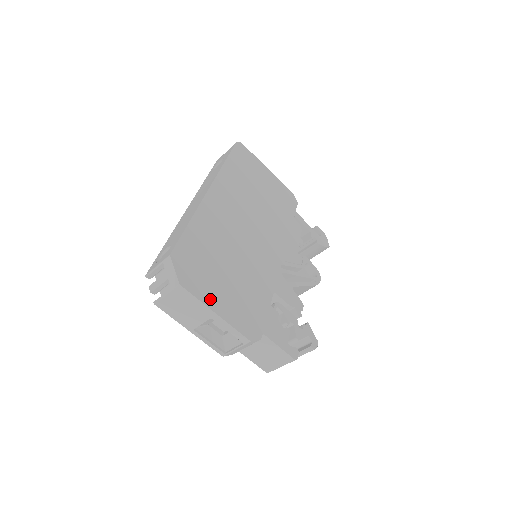
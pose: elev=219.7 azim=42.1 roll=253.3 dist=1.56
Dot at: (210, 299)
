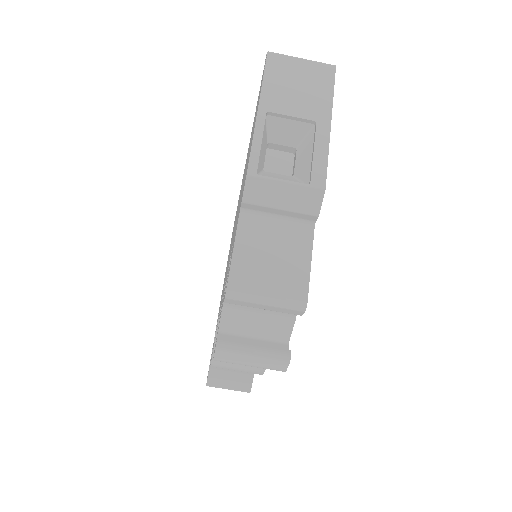
Dot at: occluded
